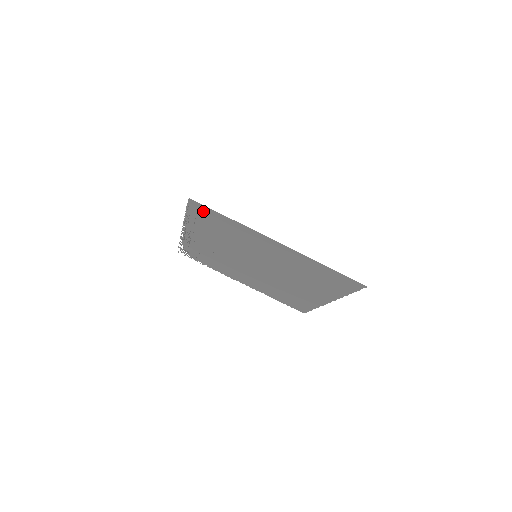
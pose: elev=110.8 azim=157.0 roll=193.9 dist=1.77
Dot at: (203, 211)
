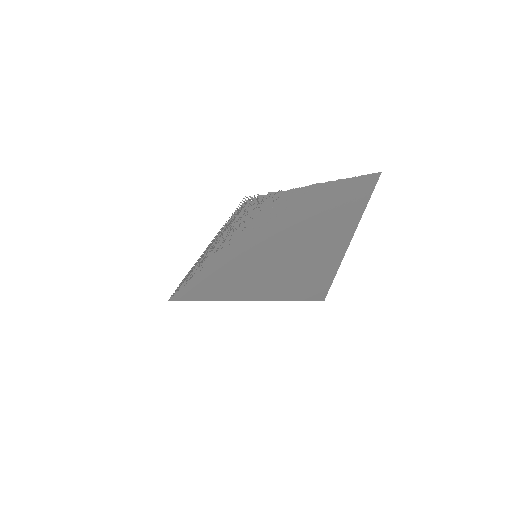
Dot at: (185, 291)
